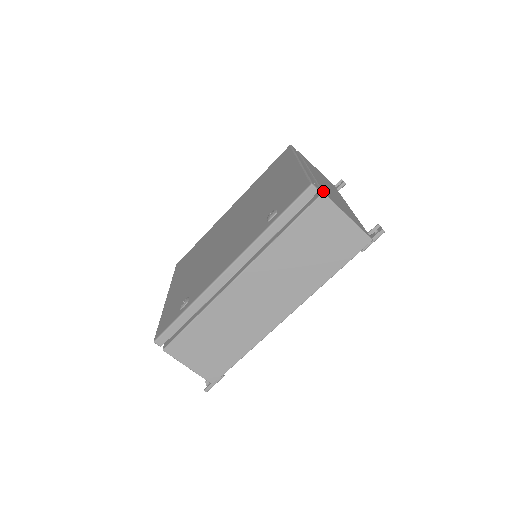
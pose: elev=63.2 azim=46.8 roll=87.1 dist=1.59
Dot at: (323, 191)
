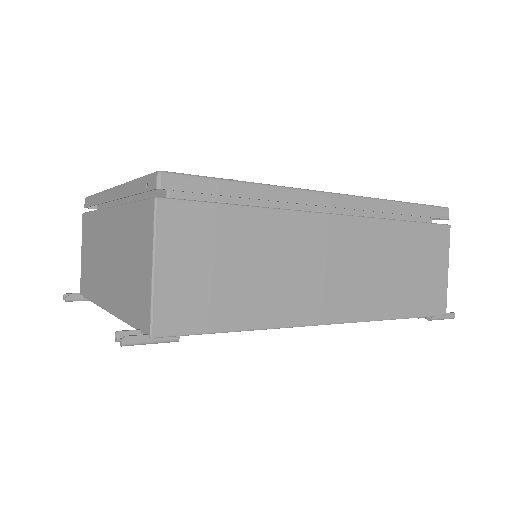
Dot at: occluded
